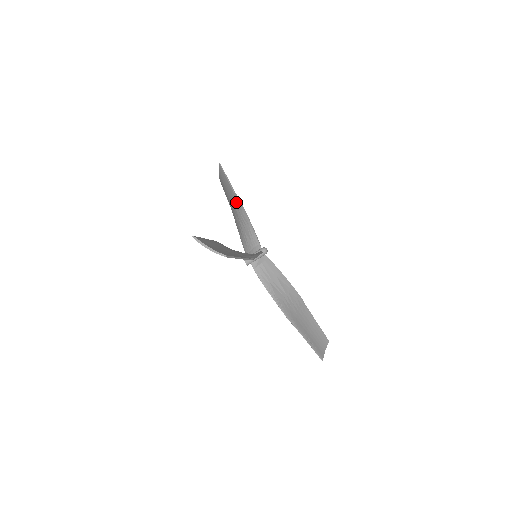
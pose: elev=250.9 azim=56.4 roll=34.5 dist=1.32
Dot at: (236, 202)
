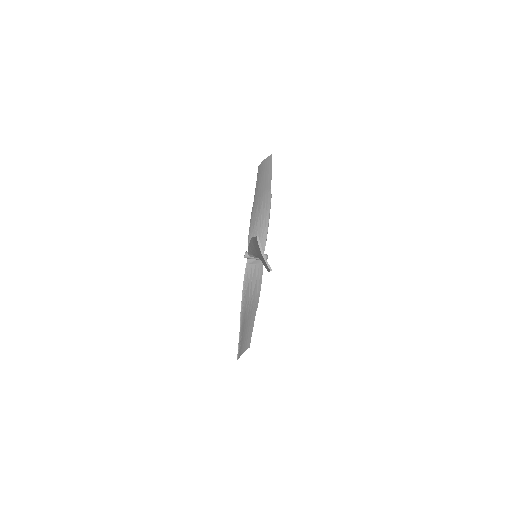
Dot at: (267, 199)
